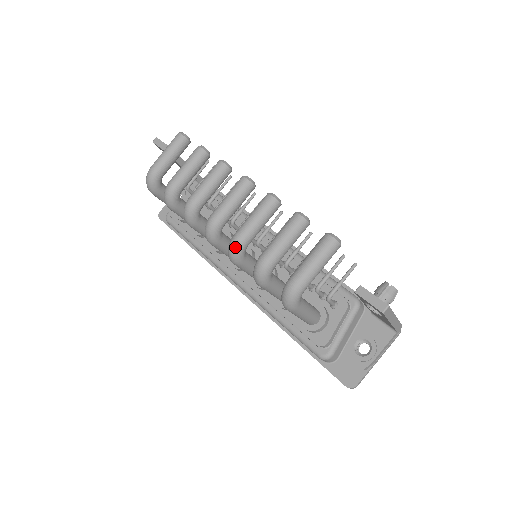
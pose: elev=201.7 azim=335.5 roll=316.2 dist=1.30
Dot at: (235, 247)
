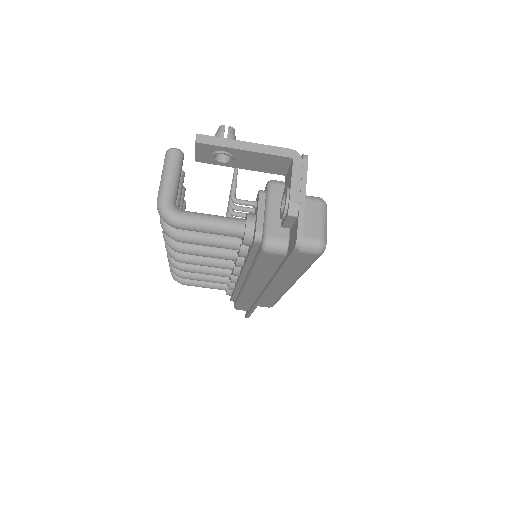
Dot at: (164, 237)
